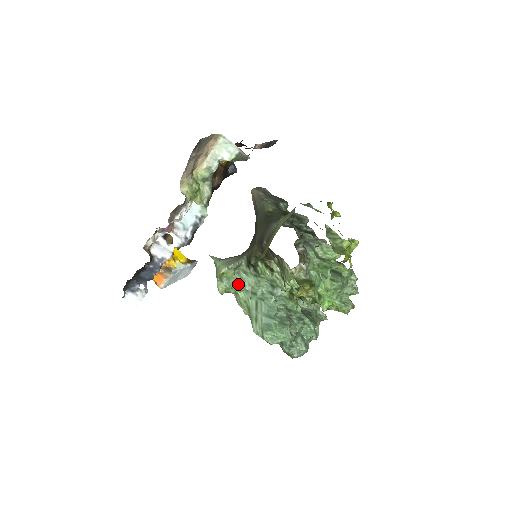
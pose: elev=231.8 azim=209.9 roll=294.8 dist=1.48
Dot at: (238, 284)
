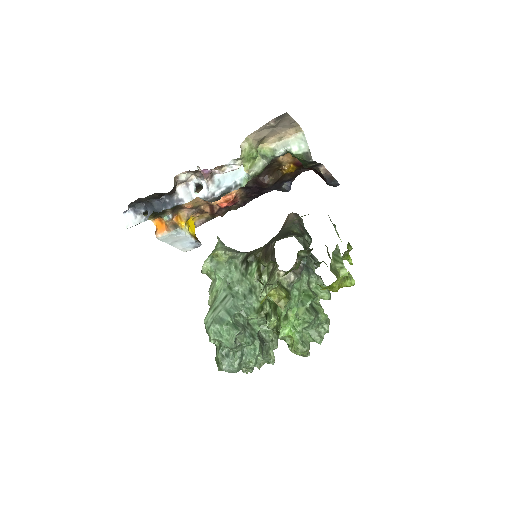
Dot at: (223, 271)
